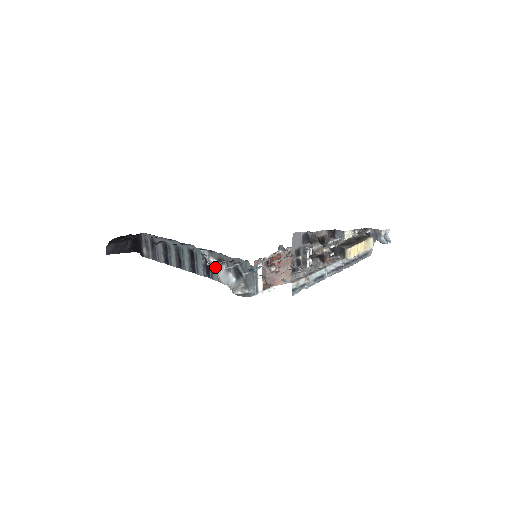
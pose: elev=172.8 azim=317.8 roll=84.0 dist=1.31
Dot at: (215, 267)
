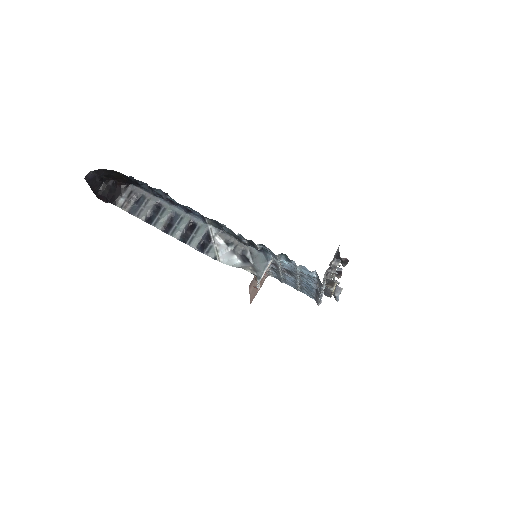
Dot at: (218, 245)
